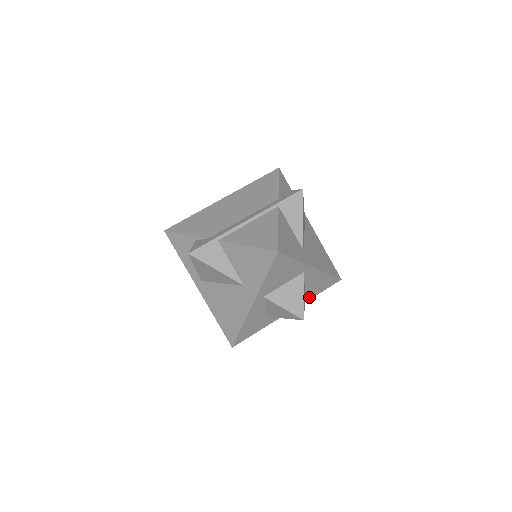
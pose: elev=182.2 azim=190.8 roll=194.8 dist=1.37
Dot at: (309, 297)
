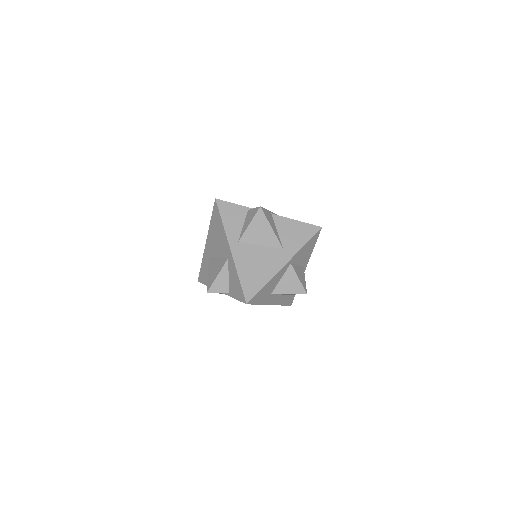
Dot at: (281, 302)
